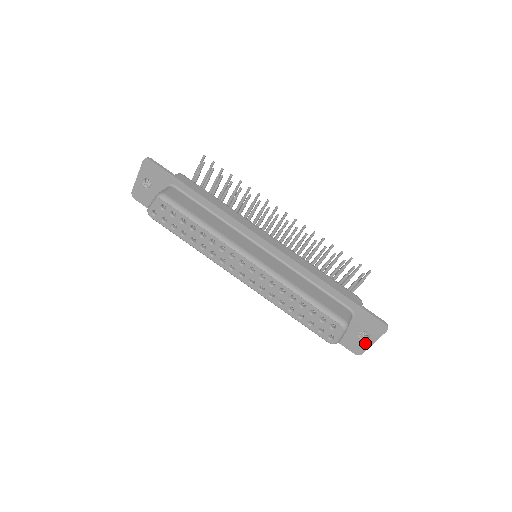
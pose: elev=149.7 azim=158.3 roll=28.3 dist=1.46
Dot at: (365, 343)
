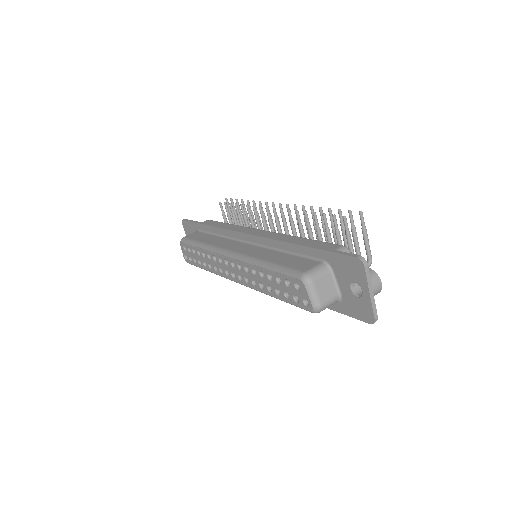
Dot at: (364, 300)
